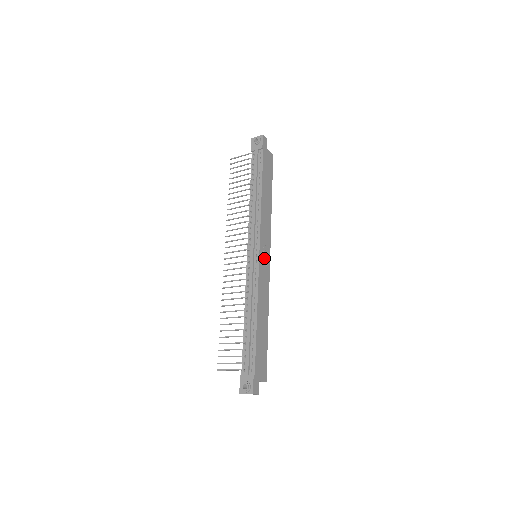
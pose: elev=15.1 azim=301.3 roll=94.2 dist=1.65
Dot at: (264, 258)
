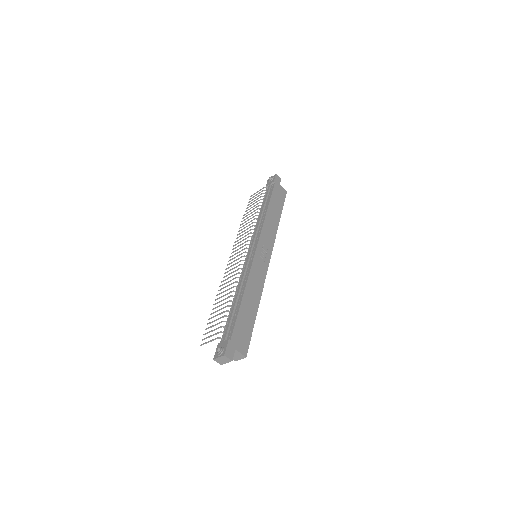
Dot at: (262, 256)
